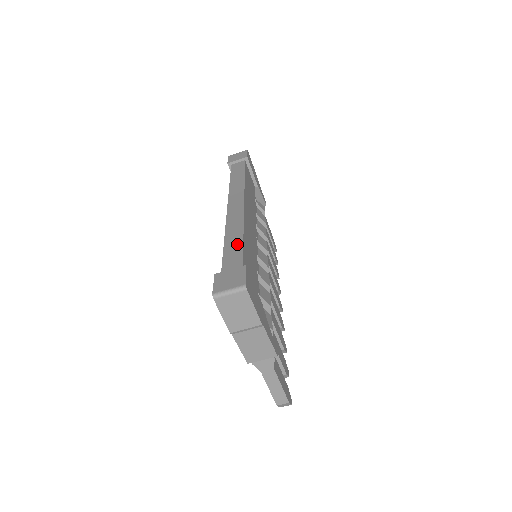
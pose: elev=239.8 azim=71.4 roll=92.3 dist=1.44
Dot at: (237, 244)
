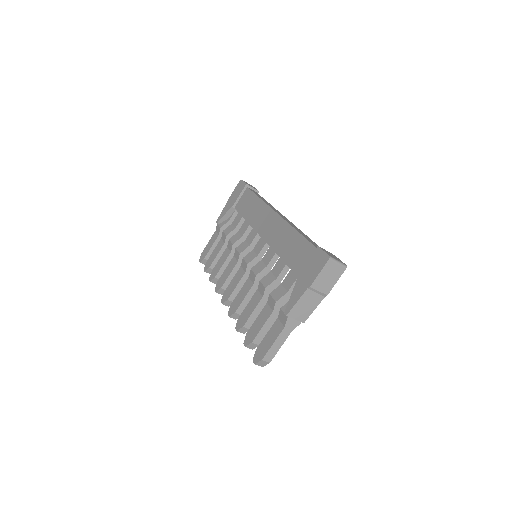
Dot at: (311, 240)
